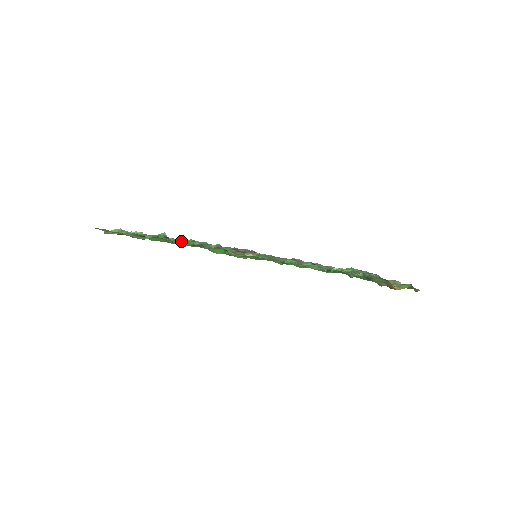
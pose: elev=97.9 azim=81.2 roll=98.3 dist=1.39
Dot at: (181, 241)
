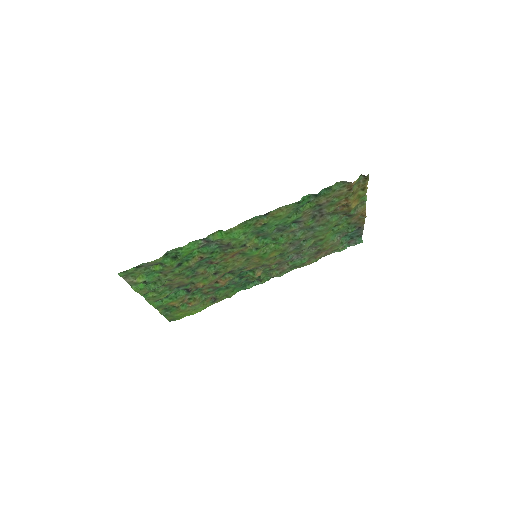
Dot at: (189, 254)
